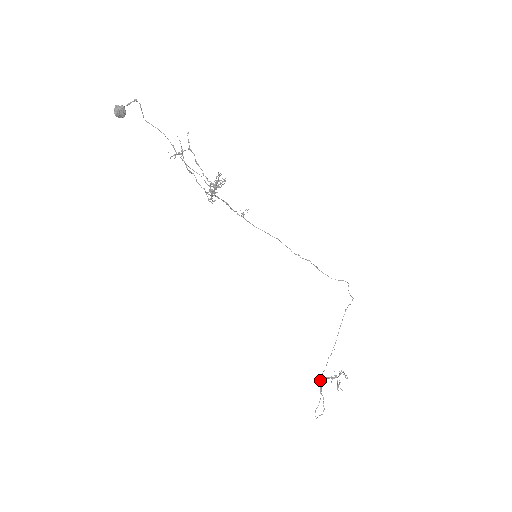
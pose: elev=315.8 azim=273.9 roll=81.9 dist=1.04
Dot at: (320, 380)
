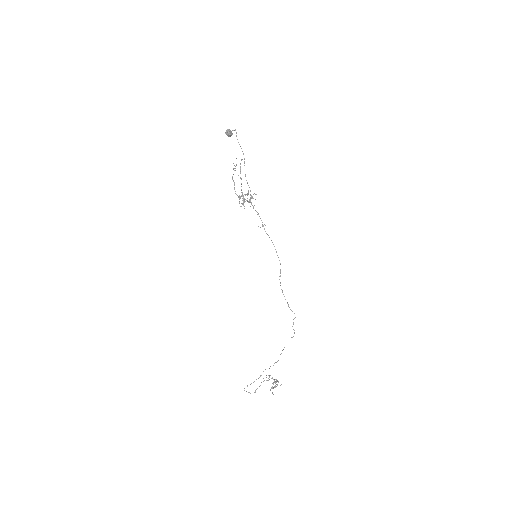
Dot at: occluded
